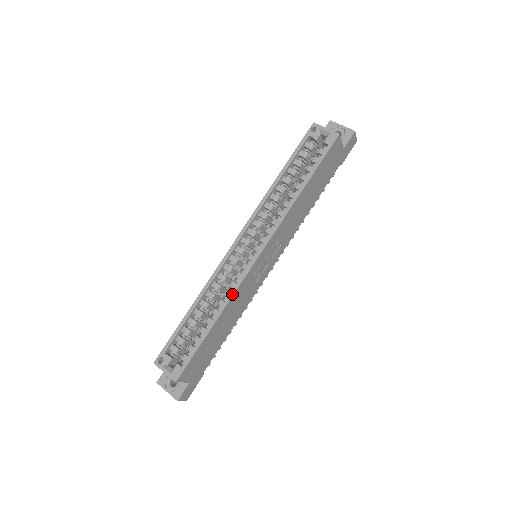
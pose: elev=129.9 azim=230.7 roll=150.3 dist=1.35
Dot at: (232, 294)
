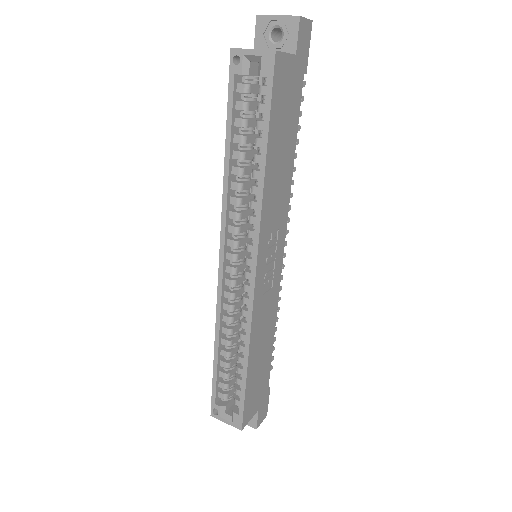
Dot at: (249, 328)
